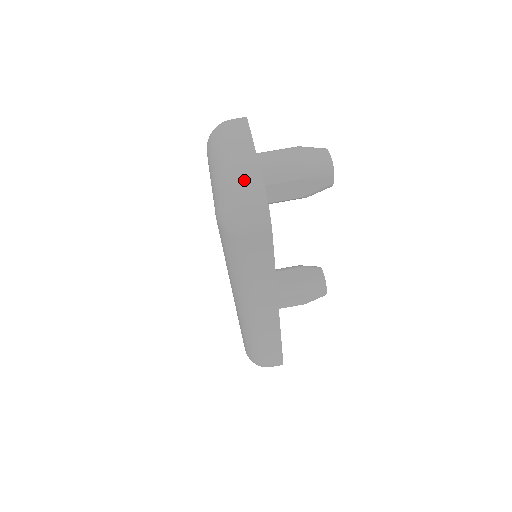
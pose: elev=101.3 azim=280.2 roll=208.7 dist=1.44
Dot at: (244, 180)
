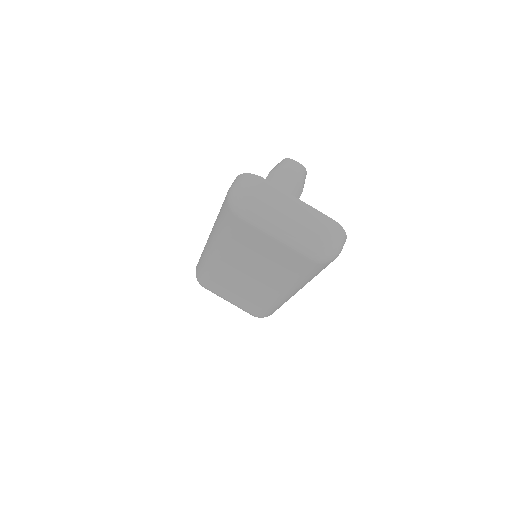
Dot at: (323, 226)
